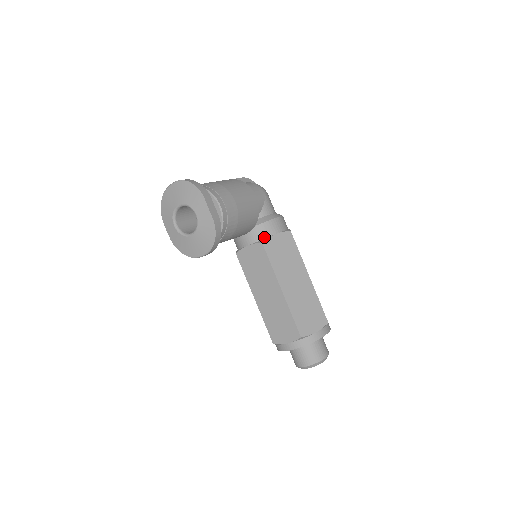
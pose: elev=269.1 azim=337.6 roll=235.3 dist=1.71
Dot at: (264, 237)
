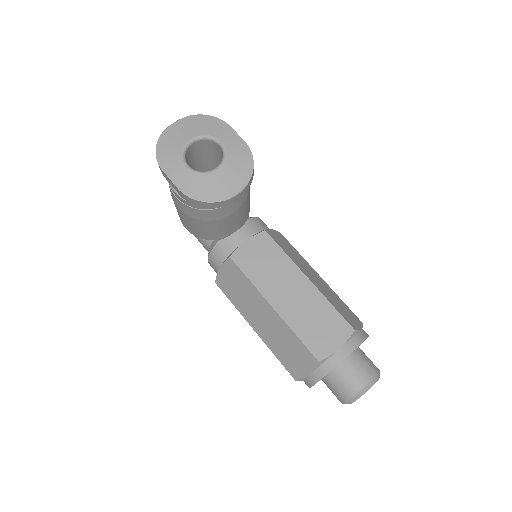
Dot at: (261, 230)
